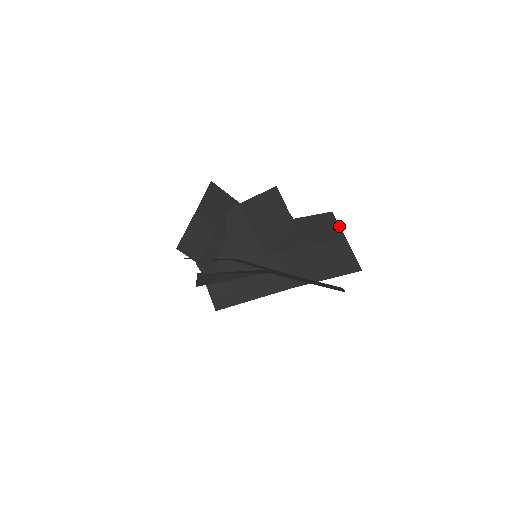
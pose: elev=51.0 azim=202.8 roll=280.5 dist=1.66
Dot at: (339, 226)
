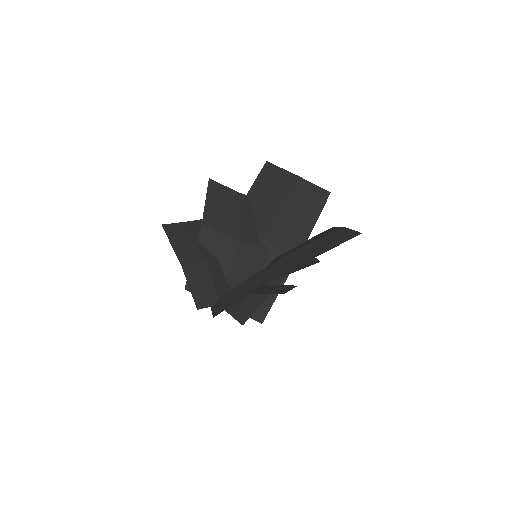
Dot at: (284, 170)
